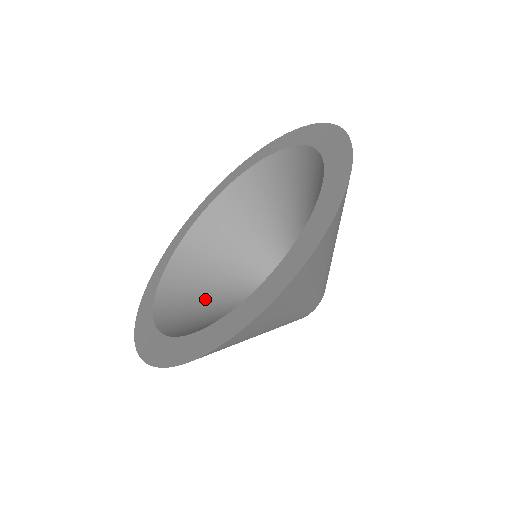
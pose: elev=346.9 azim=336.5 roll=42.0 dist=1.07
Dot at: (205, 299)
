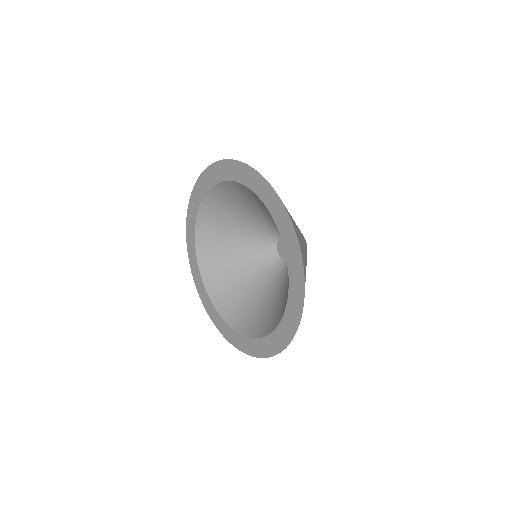
Dot at: (238, 283)
